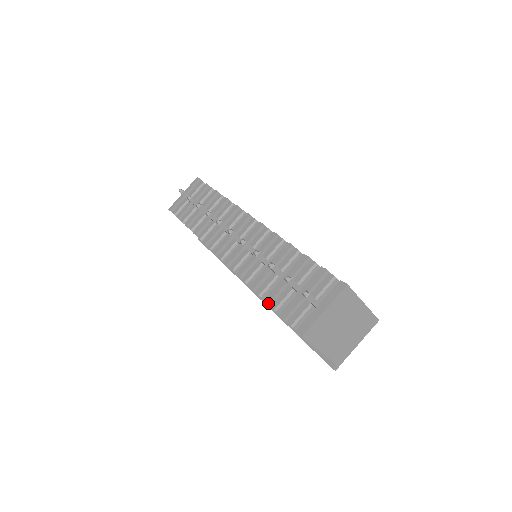
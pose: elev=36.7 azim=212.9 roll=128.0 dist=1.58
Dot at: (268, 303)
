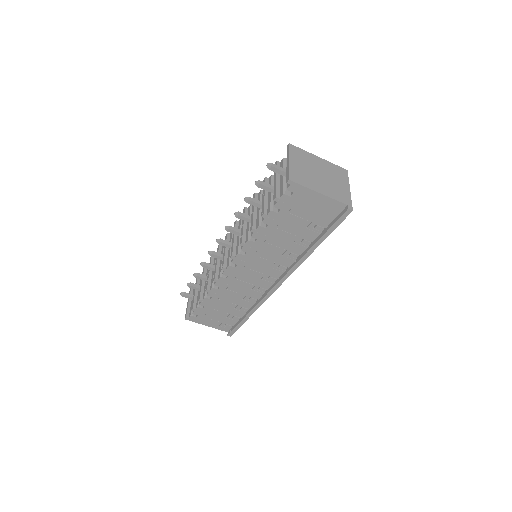
Dot at: (263, 213)
